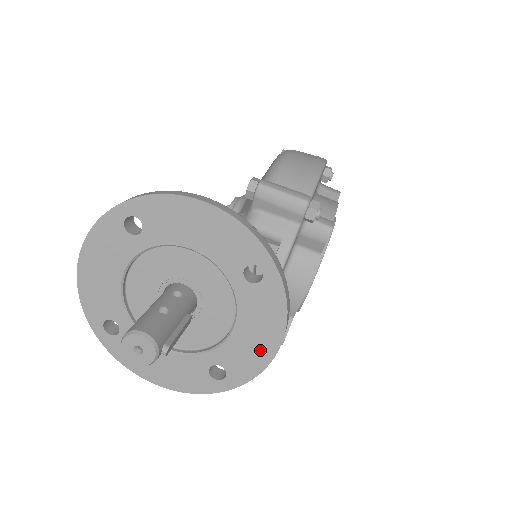
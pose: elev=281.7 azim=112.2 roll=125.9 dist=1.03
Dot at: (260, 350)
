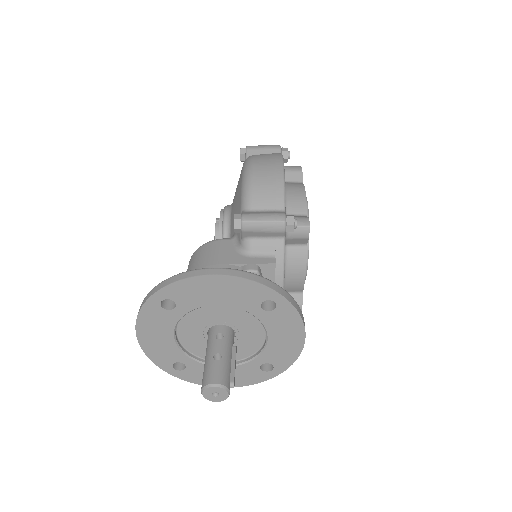
Dot at: (292, 346)
